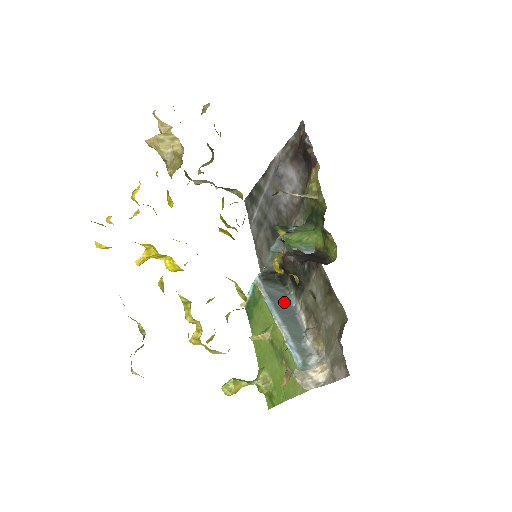
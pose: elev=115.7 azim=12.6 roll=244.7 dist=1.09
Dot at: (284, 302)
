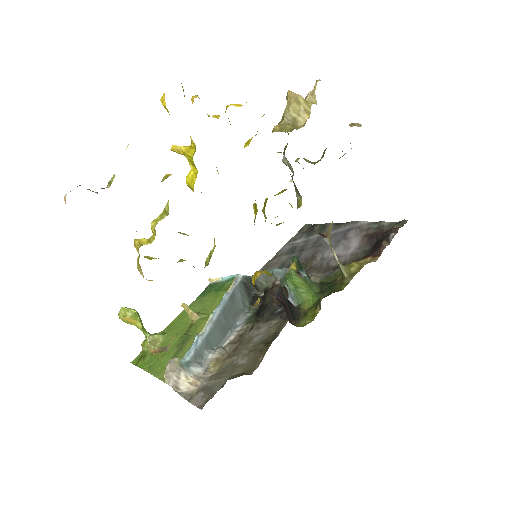
Dot at: (235, 313)
